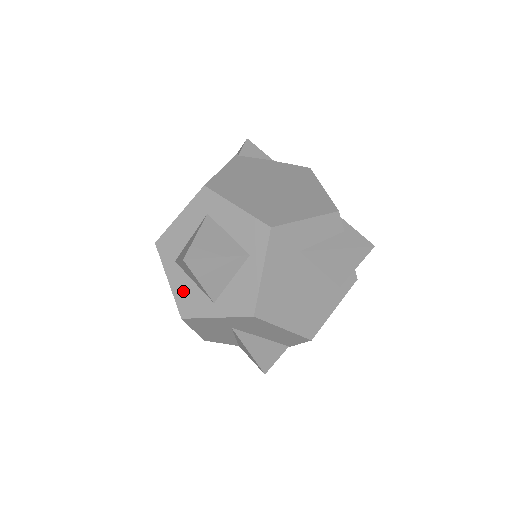
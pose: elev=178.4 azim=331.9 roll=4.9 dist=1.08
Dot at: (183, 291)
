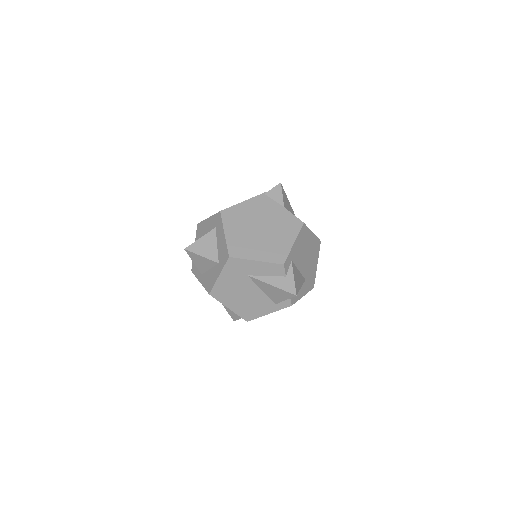
Dot at: occluded
